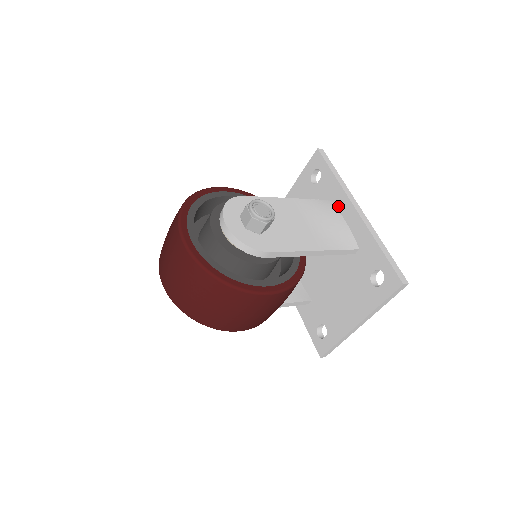
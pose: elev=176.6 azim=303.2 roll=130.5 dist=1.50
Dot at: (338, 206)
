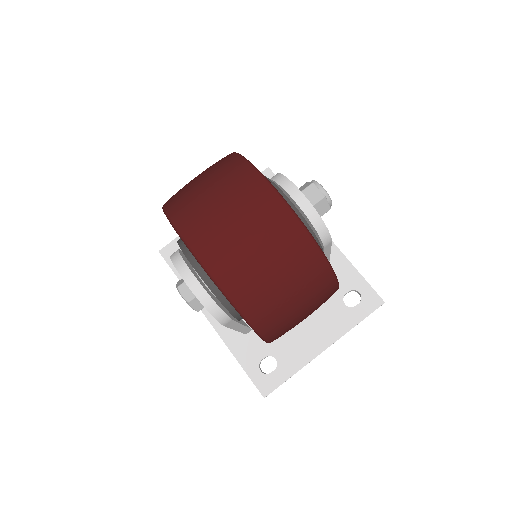
Dot at: occluded
